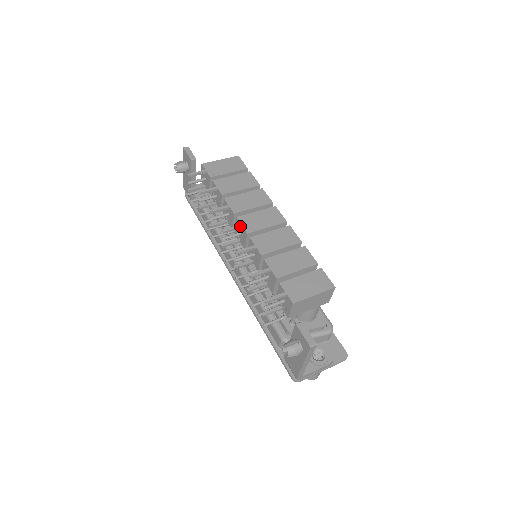
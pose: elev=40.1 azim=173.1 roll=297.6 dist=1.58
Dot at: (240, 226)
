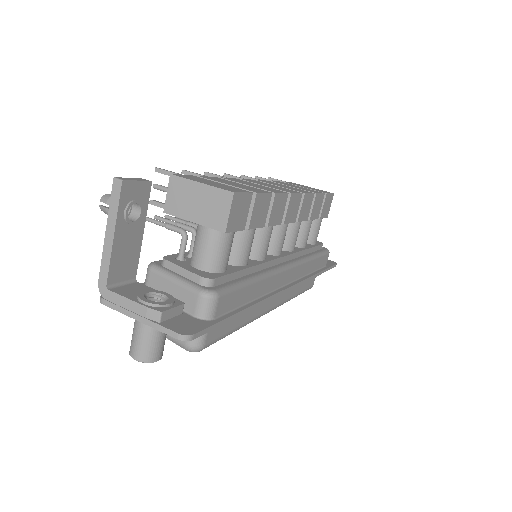
Dot at: occluded
